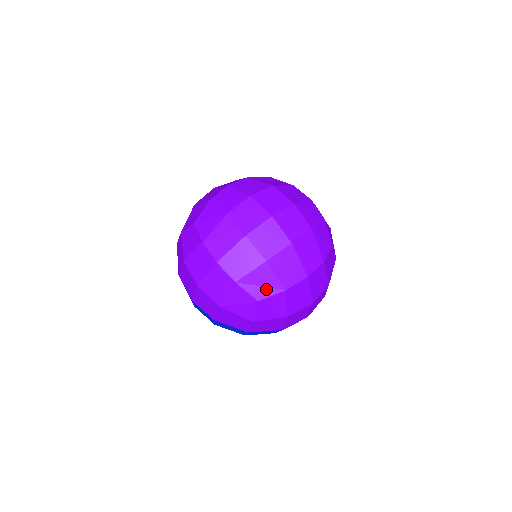
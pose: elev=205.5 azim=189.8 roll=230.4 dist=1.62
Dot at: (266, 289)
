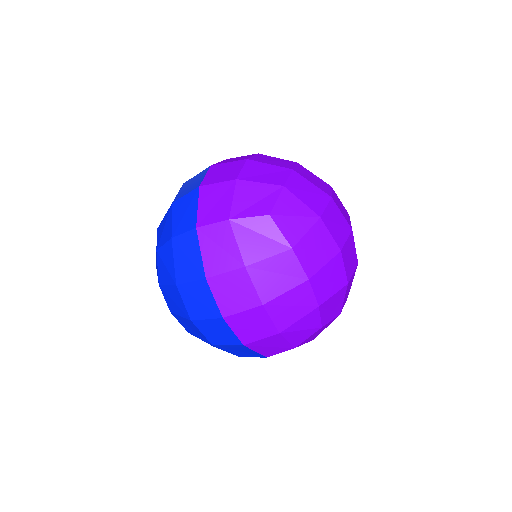
Dot at: (331, 313)
